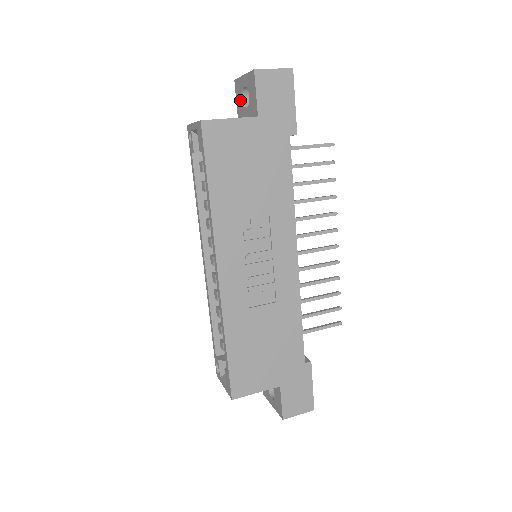
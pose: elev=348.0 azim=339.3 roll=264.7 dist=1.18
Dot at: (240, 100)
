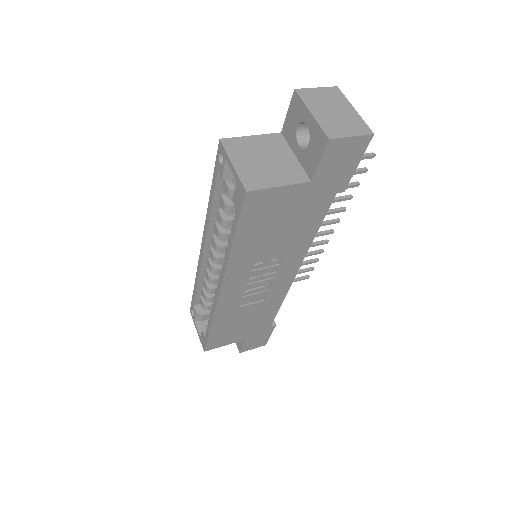
Dot at: (294, 123)
